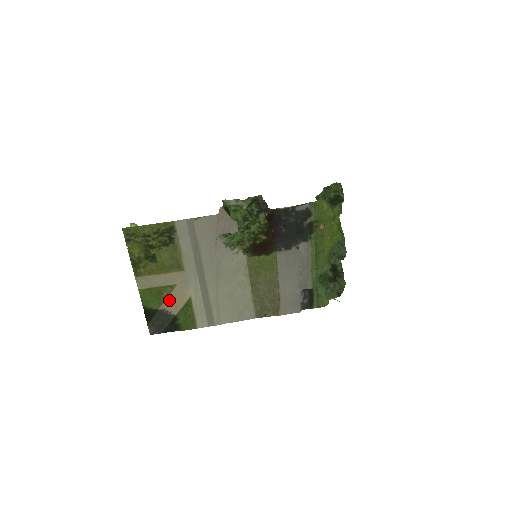
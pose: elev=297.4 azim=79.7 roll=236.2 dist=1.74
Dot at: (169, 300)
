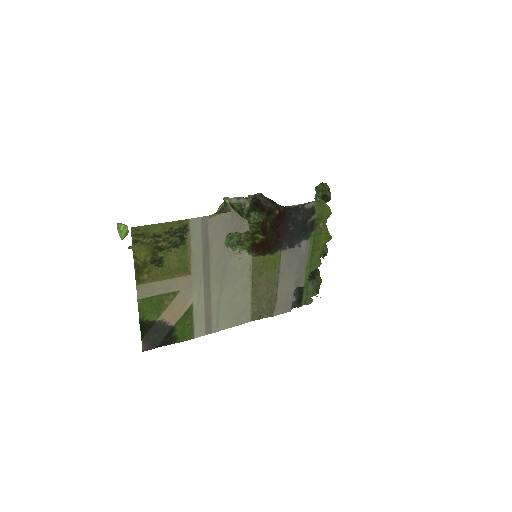
Dot at: (169, 309)
